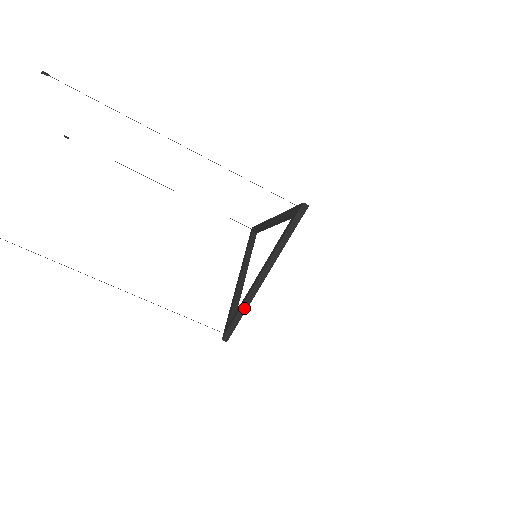
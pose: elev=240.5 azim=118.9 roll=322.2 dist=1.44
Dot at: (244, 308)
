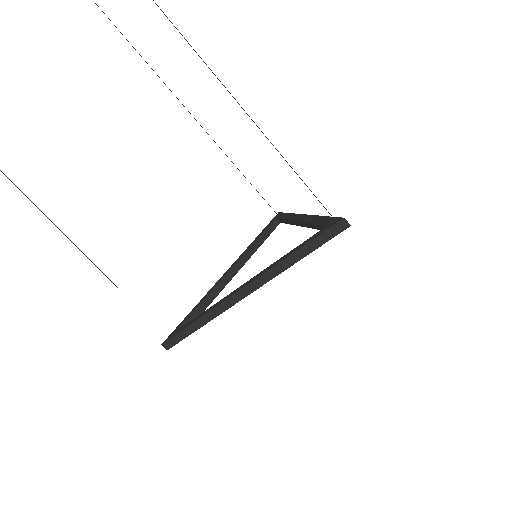
Dot at: (204, 320)
